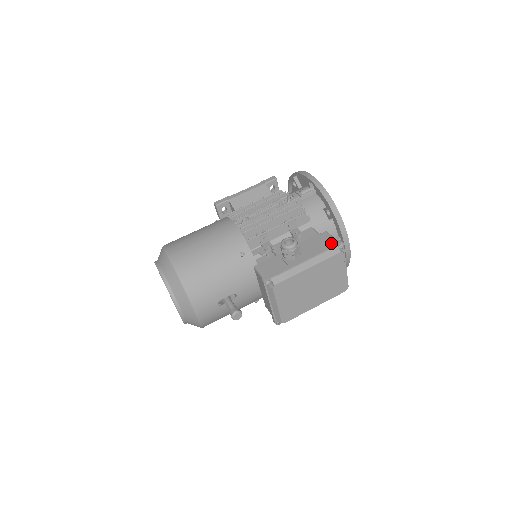
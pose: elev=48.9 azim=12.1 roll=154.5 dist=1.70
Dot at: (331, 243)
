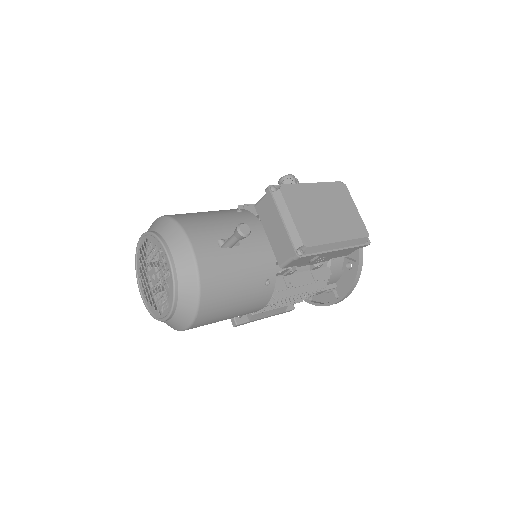
Dot at: occluded
